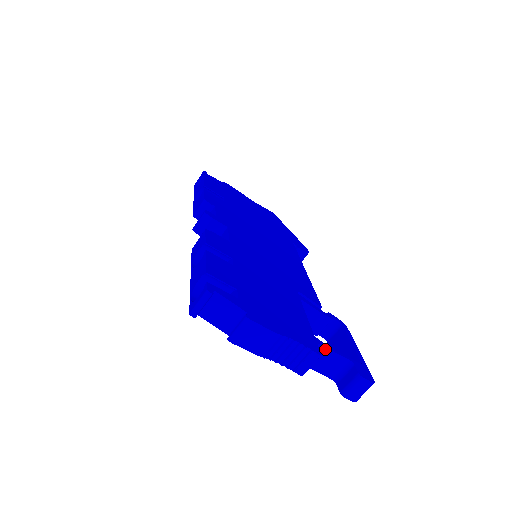
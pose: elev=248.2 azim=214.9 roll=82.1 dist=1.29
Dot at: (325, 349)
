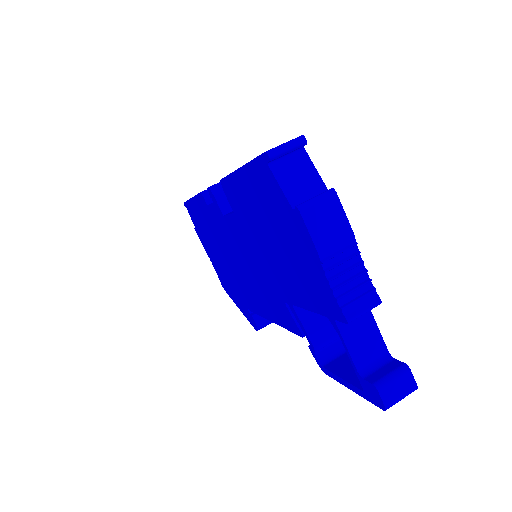
Dot at: (370, 316)
